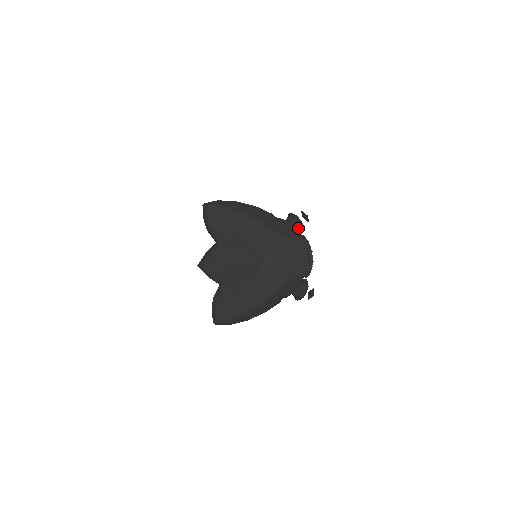
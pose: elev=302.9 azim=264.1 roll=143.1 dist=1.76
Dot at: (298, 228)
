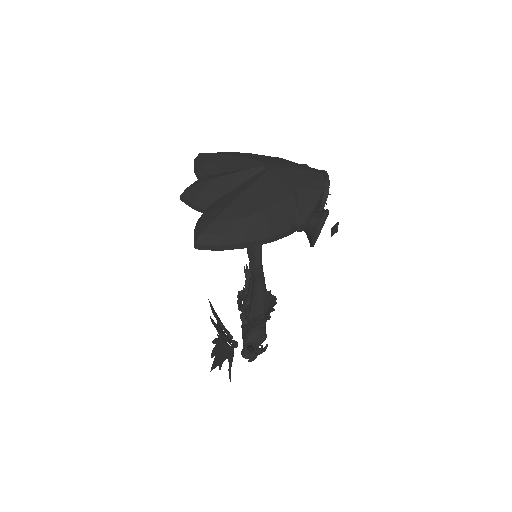
Dot at: occluded
